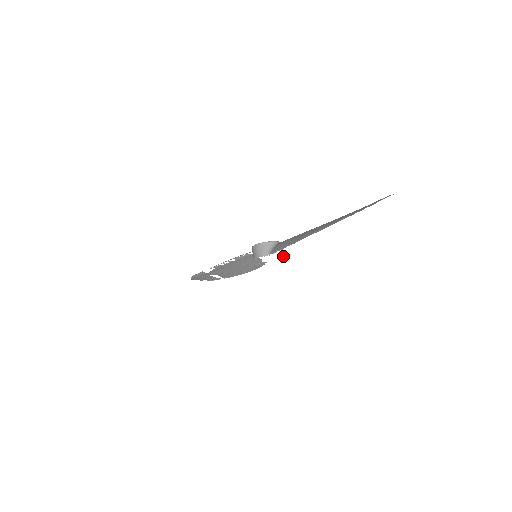
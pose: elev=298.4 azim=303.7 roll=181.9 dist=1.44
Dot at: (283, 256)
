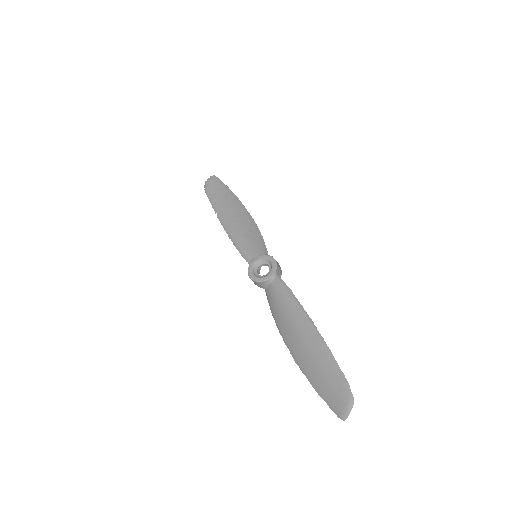
Dot at: occluded
